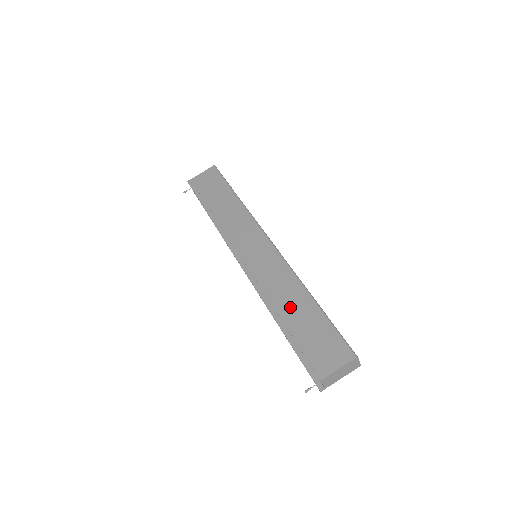
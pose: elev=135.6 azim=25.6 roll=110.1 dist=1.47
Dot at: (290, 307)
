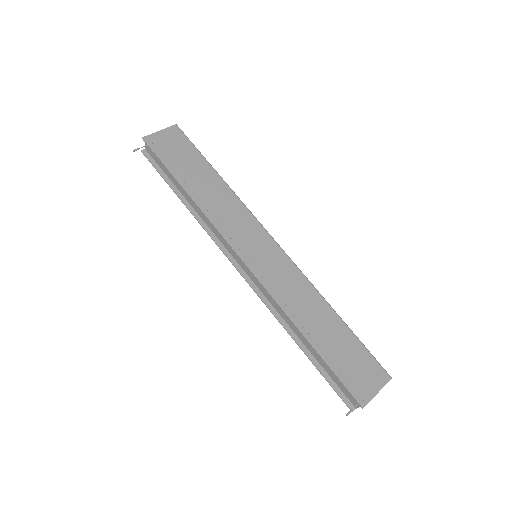
Dot at: (318, 323)
